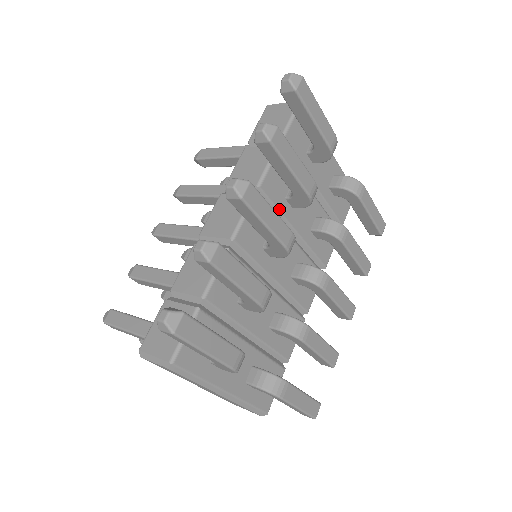
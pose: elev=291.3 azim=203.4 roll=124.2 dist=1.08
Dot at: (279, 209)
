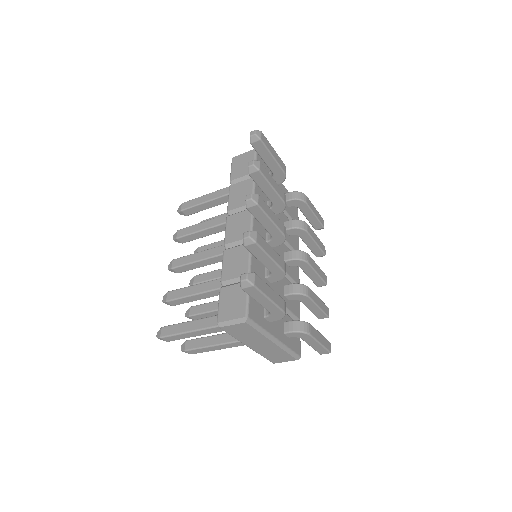
Dot at: occluded
